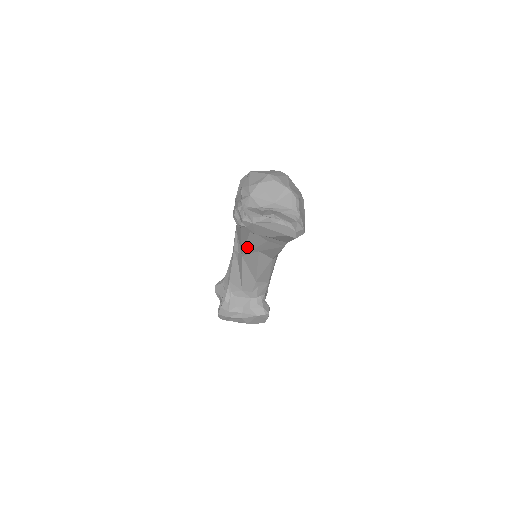
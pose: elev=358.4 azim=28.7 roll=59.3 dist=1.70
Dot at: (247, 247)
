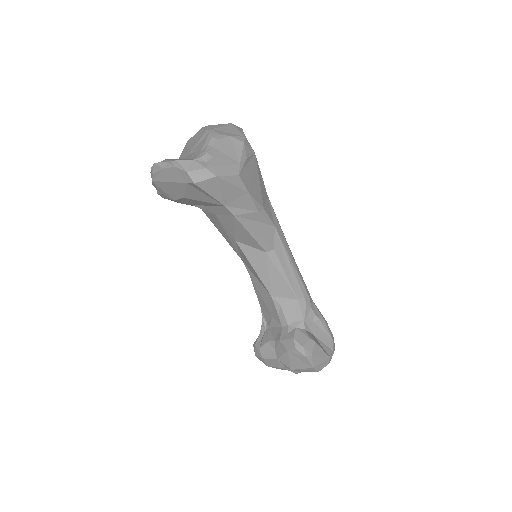
Dot at: (227, 240)
